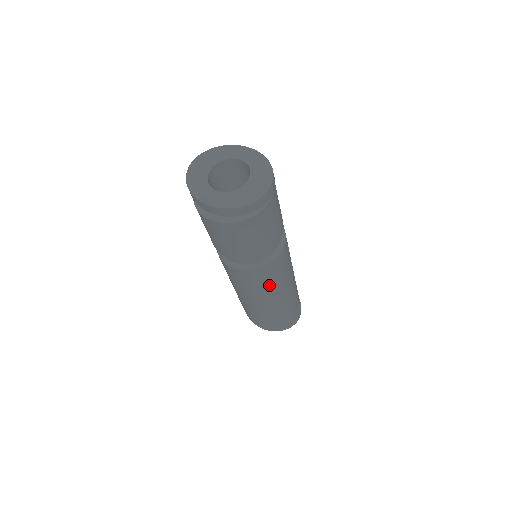
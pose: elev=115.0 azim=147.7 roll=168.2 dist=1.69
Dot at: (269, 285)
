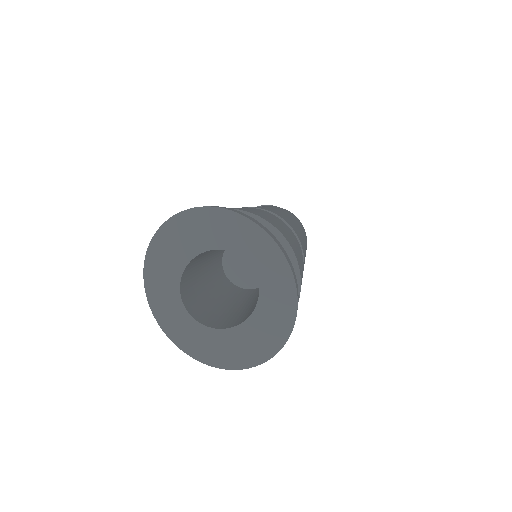
Dot at: occluded
